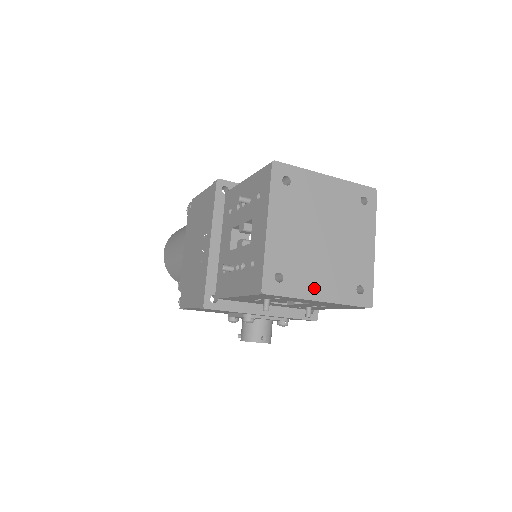
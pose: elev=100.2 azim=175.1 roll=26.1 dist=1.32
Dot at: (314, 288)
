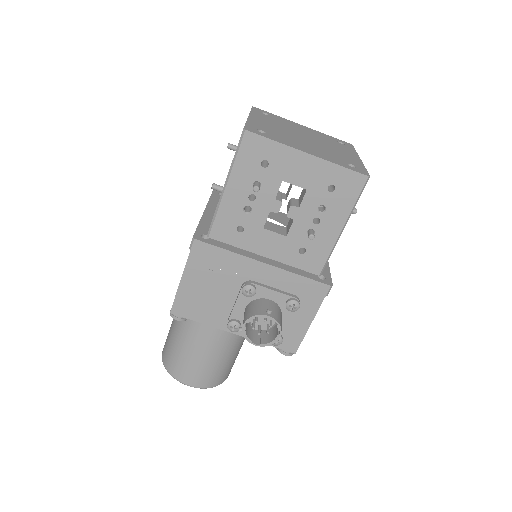
Dot at: (300, 147)
